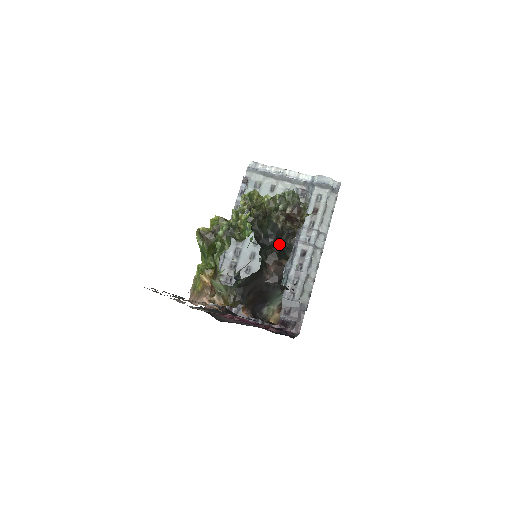
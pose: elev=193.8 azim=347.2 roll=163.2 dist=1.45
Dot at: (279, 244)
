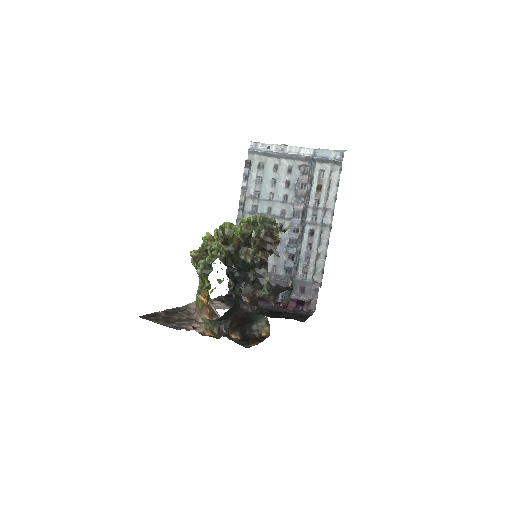
Dot at: (252, 276)
